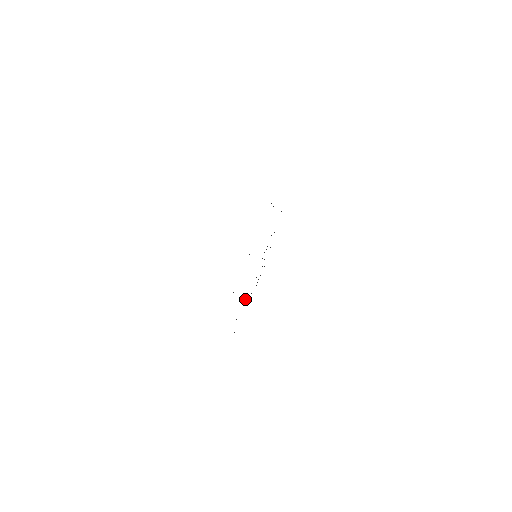
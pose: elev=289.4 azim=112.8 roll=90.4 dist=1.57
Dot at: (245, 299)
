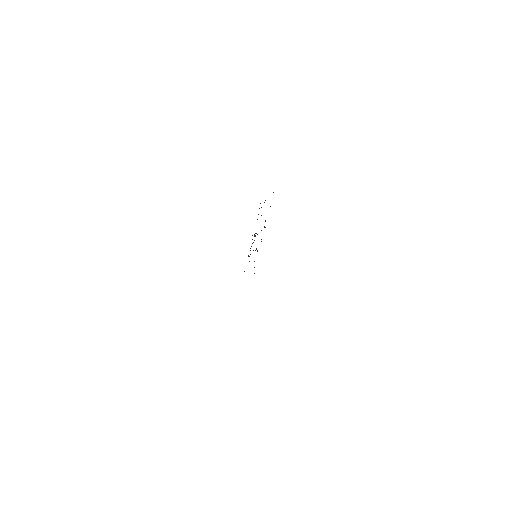
Dot at: occluded
